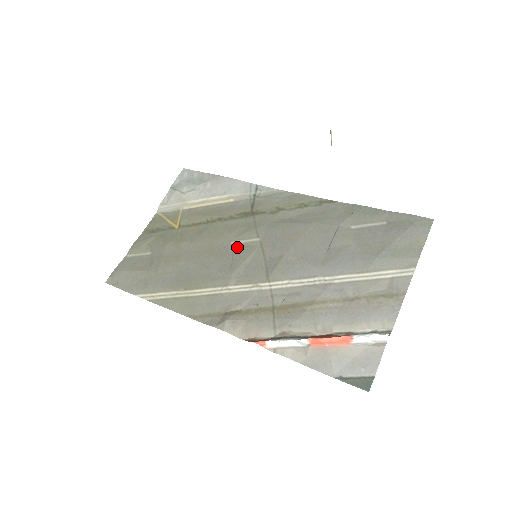
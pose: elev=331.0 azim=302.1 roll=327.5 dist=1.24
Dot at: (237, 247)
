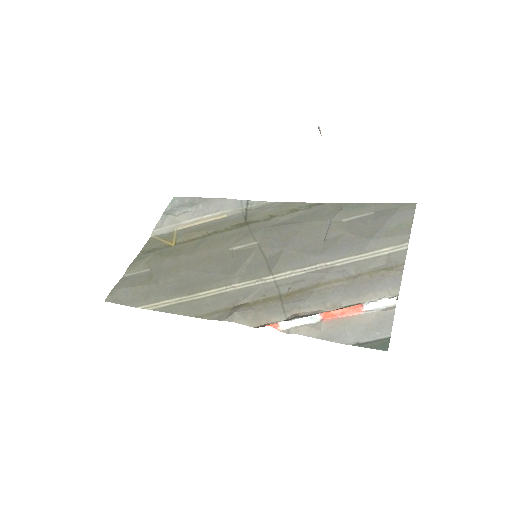
Dot at: (236, 252)
